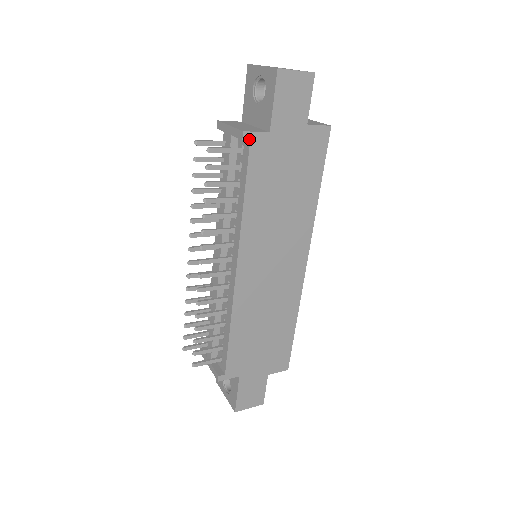
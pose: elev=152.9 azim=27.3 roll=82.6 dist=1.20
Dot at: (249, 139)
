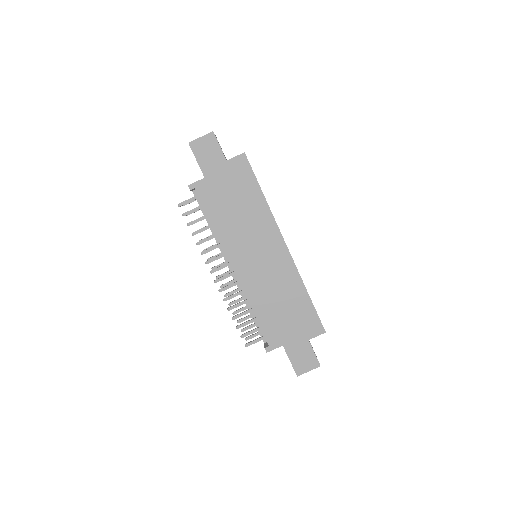
Dot at: (194, 188)
